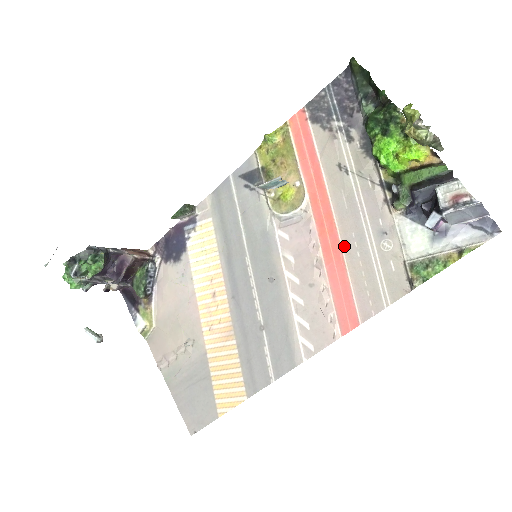
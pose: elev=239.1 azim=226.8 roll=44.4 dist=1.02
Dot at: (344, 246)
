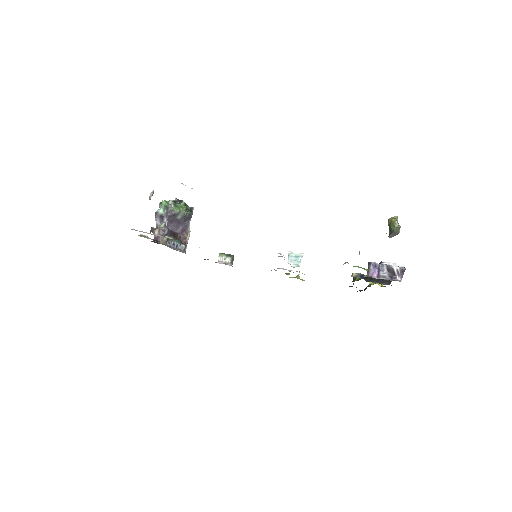
Dot at: occluded
